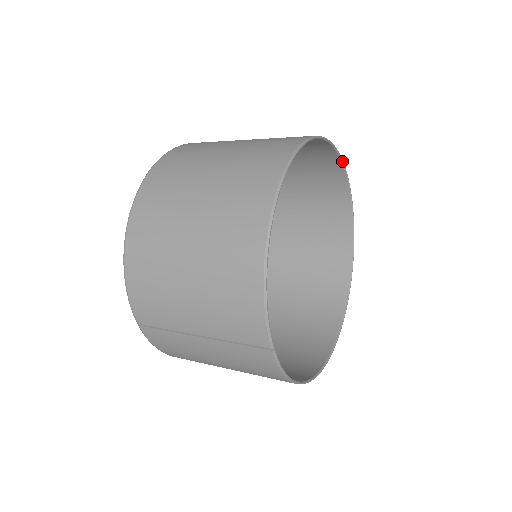
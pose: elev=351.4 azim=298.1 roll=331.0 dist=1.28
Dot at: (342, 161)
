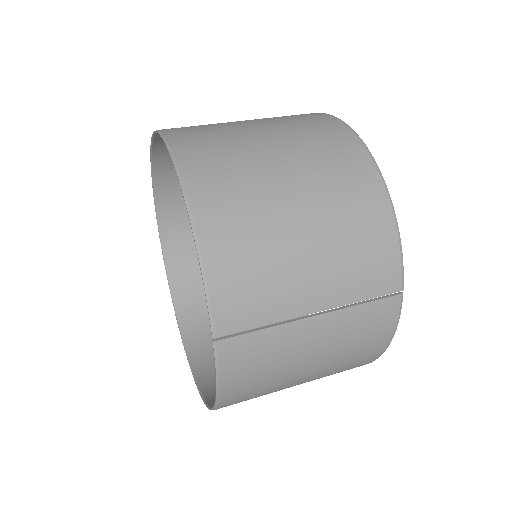
Dot at: occluded
